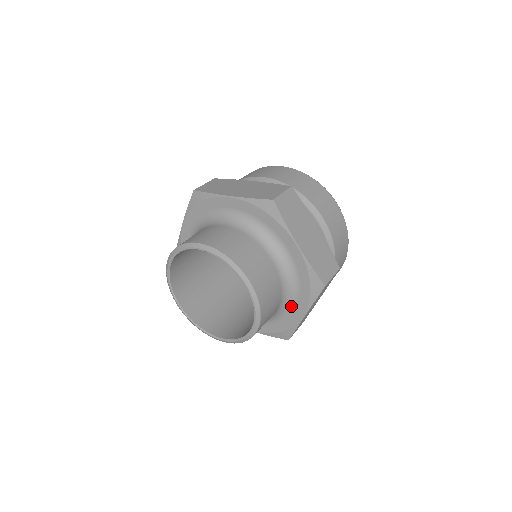
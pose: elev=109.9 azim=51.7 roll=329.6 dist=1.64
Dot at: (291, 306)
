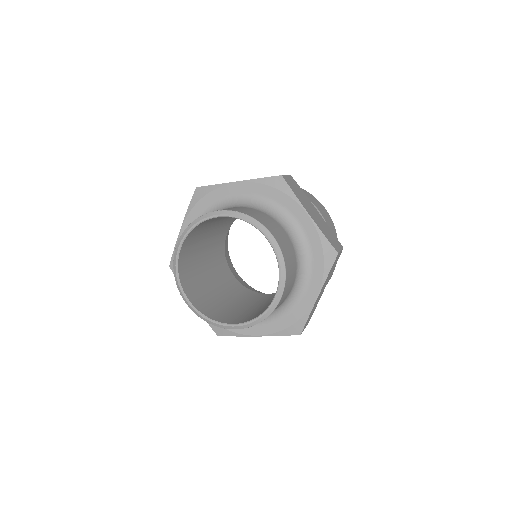
Dot at: (304, 287)
